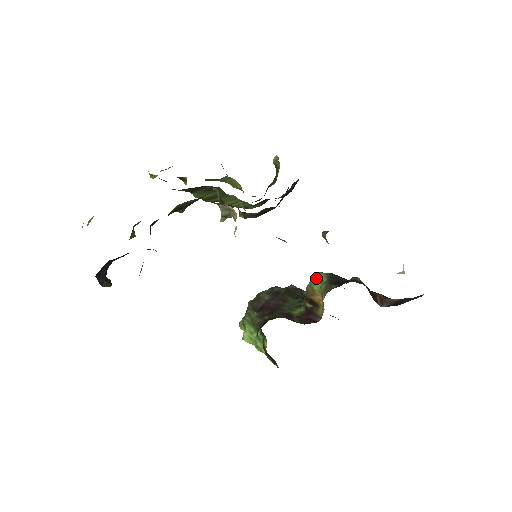
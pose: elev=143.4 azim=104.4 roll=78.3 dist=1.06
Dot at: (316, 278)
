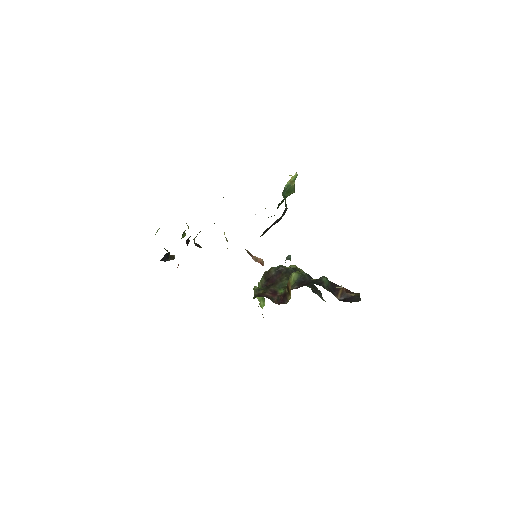
Dot at: (292, 276)
